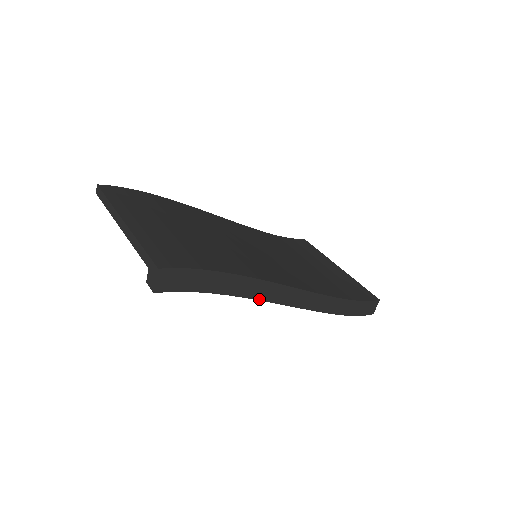
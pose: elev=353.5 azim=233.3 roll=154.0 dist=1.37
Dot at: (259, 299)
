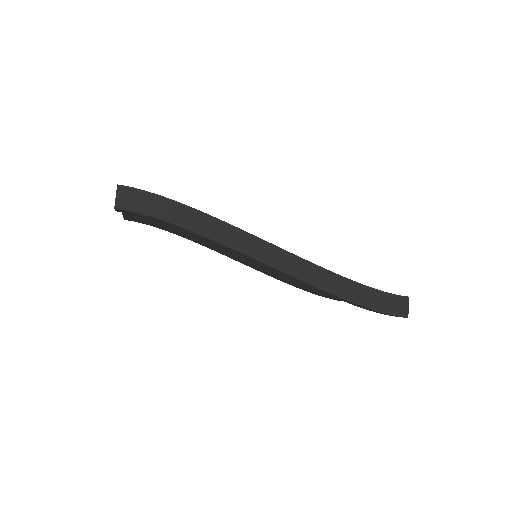
Dot at: (230, 247)
